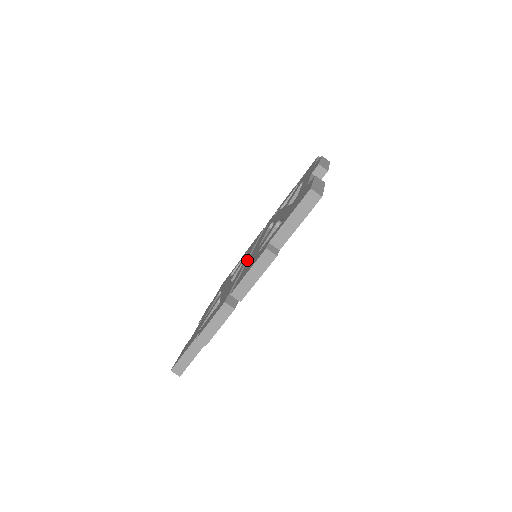
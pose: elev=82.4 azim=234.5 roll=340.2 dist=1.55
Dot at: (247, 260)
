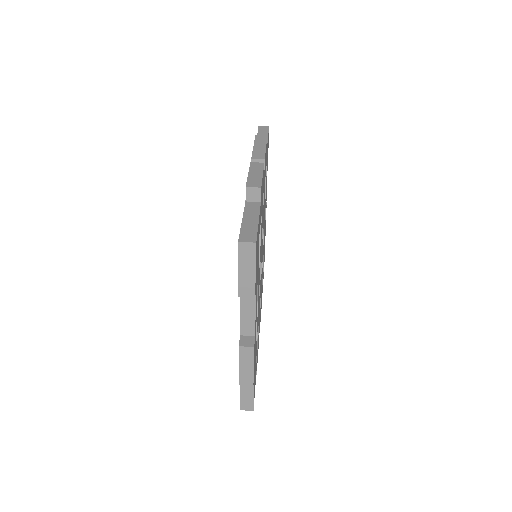
Dot at: occluded
